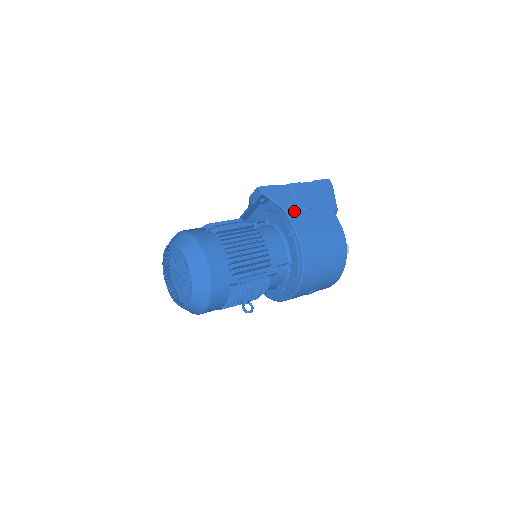
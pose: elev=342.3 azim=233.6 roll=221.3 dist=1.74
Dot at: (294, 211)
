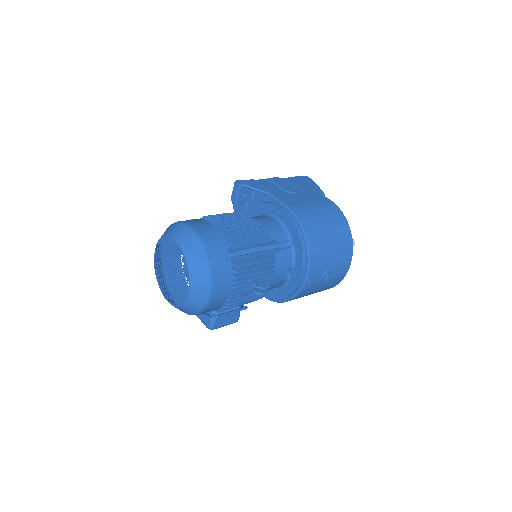
Dot at: (278, 193)
